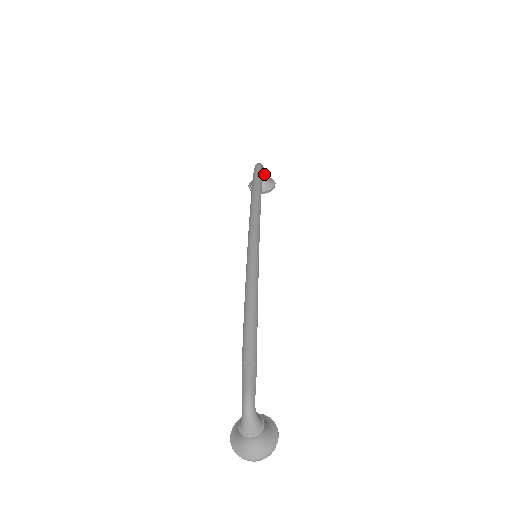
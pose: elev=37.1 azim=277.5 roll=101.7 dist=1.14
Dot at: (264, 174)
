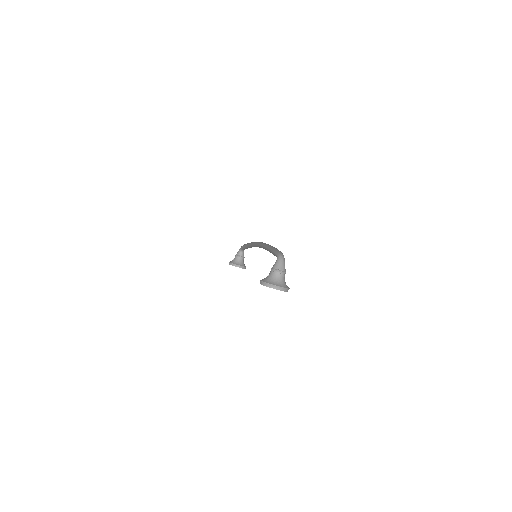
Dot at: (243, 256)
